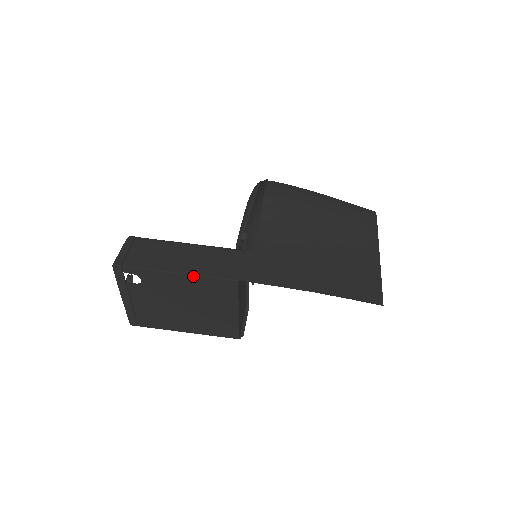
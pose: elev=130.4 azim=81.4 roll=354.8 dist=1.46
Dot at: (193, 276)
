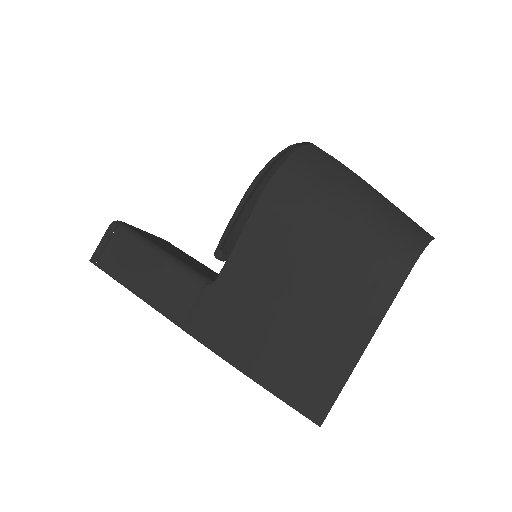
Dot at: (146, 302)
